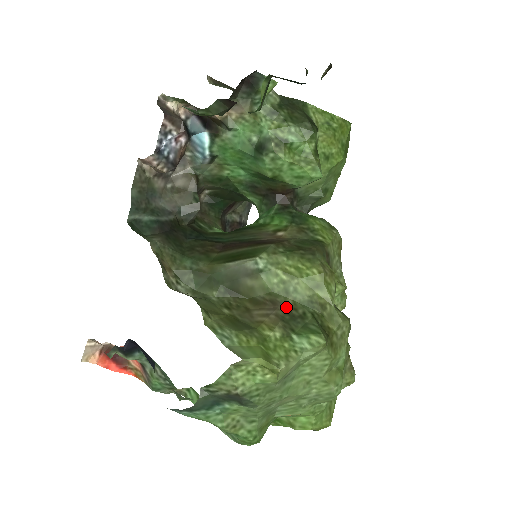
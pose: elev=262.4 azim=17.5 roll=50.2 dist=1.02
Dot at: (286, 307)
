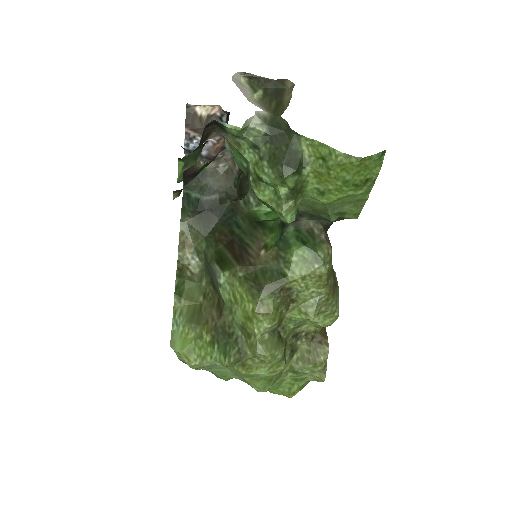
Dot at: (224, 322)
